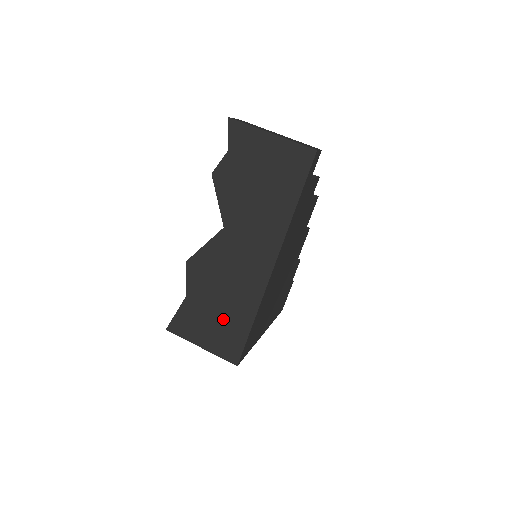
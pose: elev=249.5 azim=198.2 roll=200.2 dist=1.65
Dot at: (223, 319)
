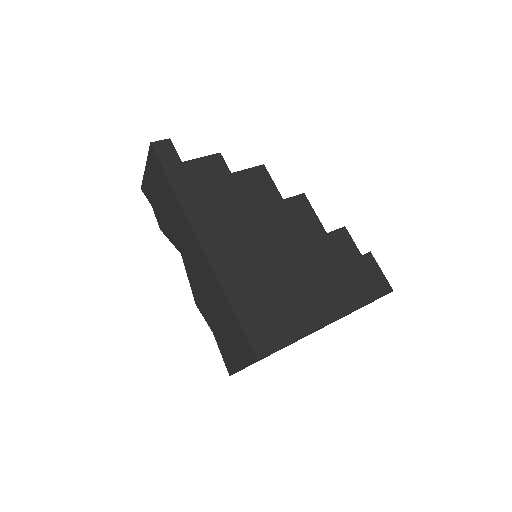
Dot at: (226, 326)
